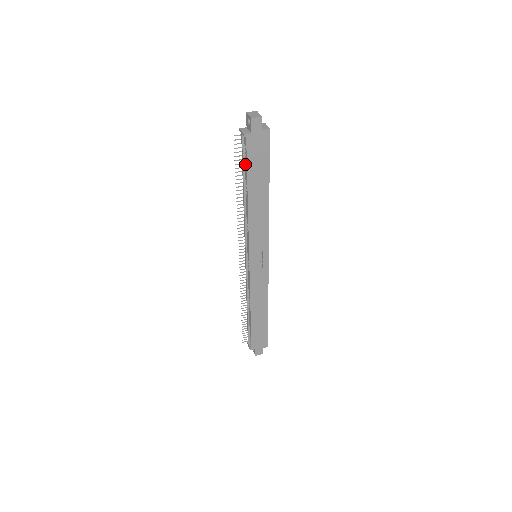
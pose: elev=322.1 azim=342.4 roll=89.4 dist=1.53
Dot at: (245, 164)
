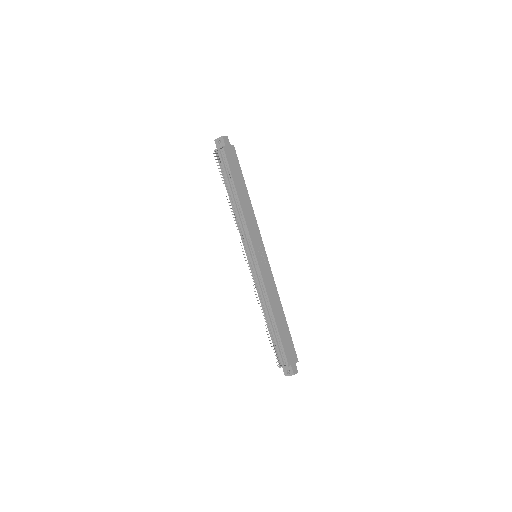
Dot at: (227, 171)
